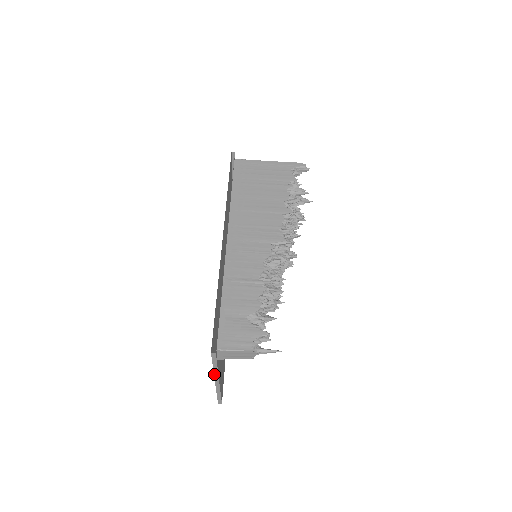
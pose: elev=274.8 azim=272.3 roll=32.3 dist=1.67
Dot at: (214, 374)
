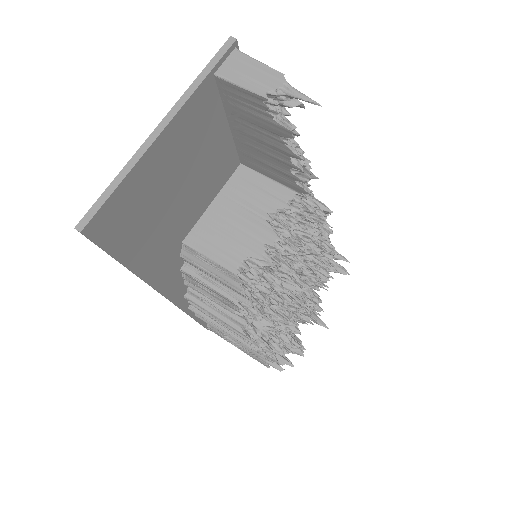
Dot at: (178, 101)
